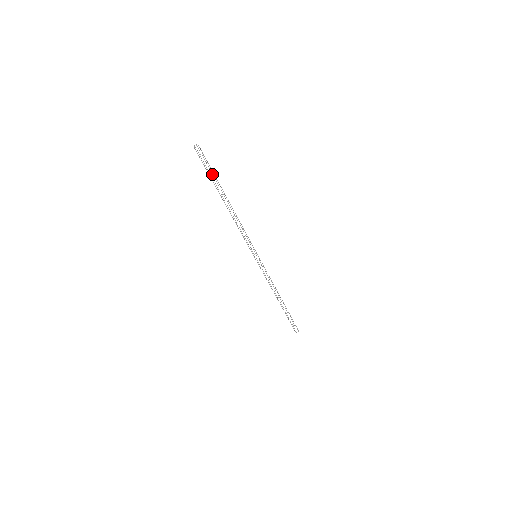
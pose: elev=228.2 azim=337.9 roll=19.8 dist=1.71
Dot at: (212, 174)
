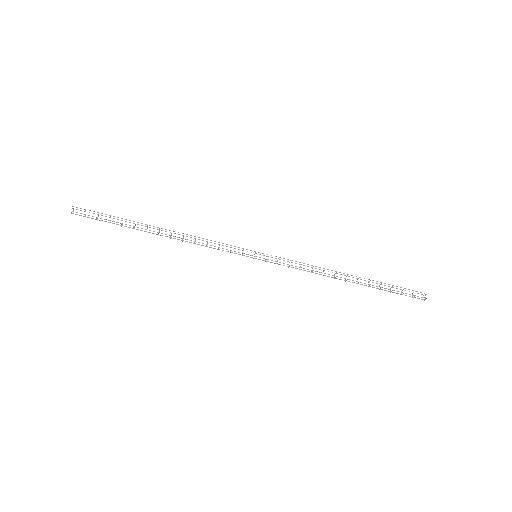
Dot at: occluded
